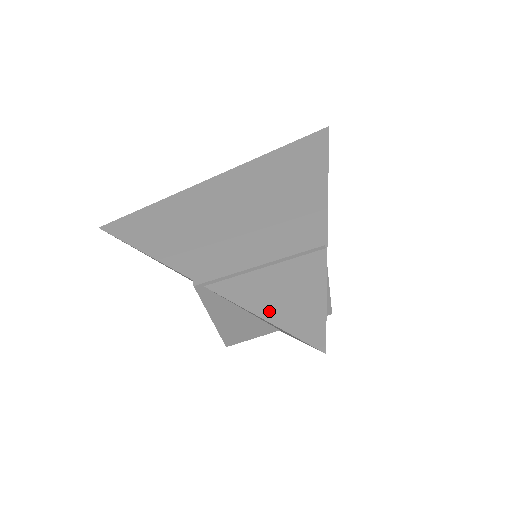
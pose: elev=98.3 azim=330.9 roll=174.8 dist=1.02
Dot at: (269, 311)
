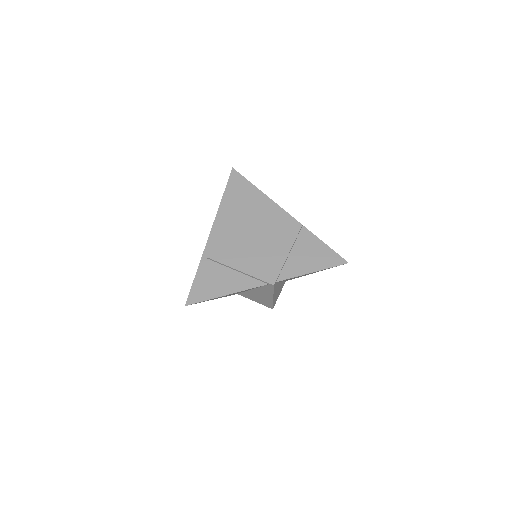
Dot at: (313, 267)
